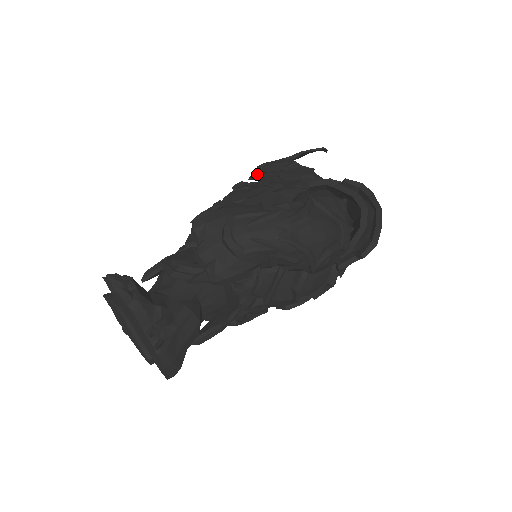
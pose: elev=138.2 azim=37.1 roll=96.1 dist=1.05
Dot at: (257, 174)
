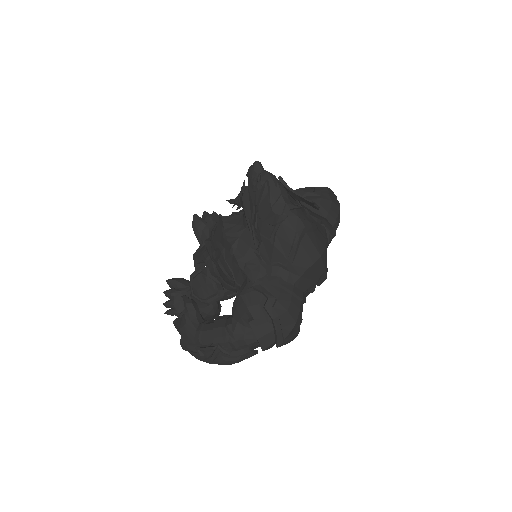
Dot at: occluded
